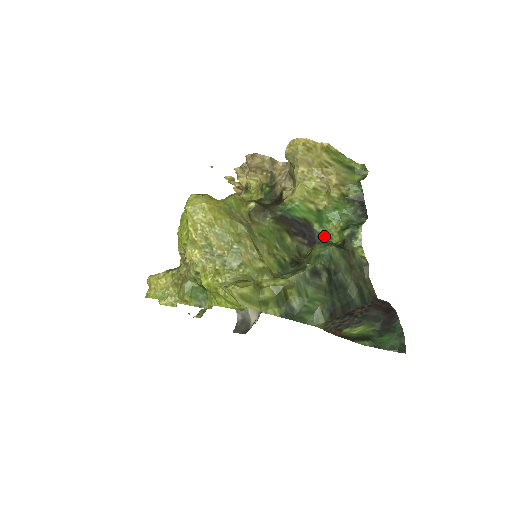
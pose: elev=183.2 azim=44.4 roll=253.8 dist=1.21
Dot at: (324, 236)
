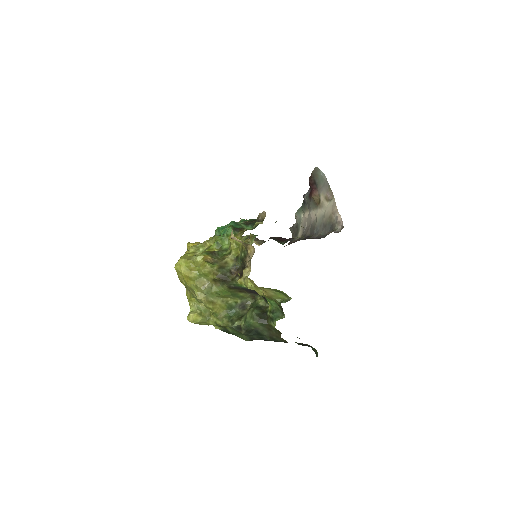
Dot at: occluded
